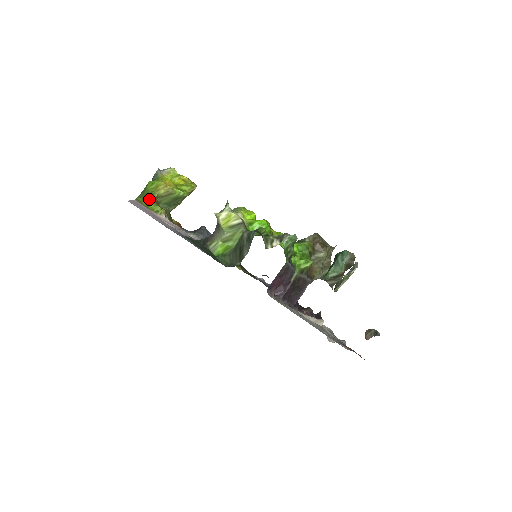
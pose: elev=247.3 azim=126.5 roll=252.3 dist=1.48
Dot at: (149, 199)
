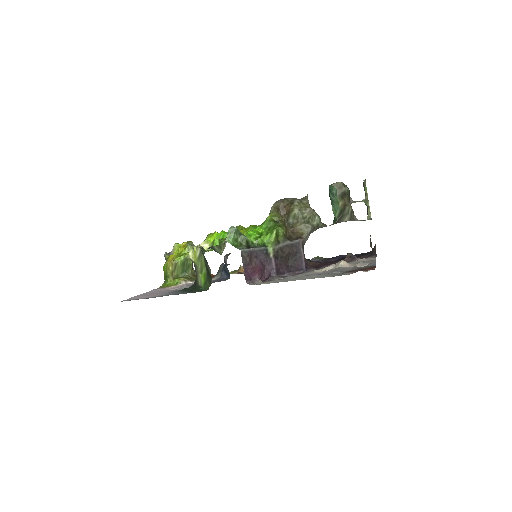
Dot at: (168, 280)
